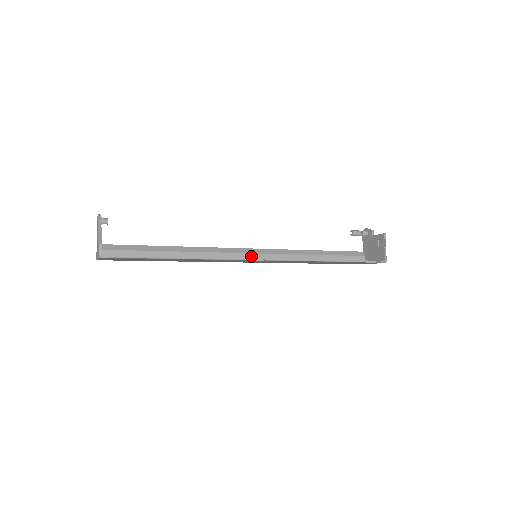
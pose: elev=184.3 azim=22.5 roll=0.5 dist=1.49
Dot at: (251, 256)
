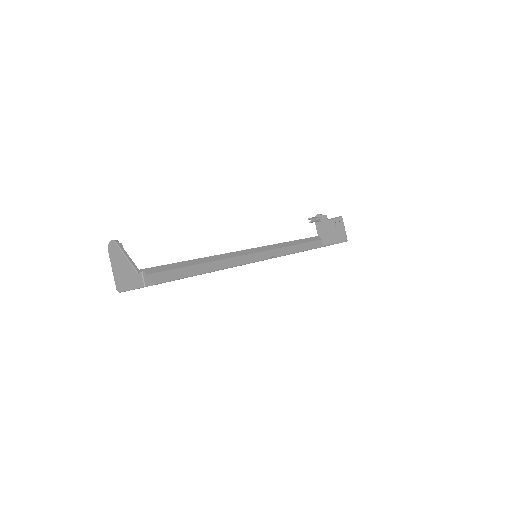
Dot at: (247, 257)
